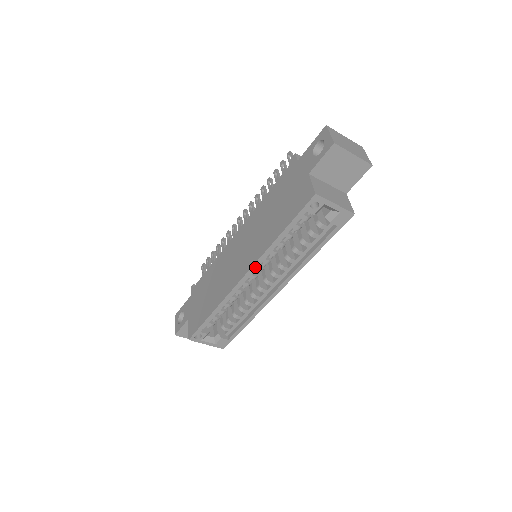
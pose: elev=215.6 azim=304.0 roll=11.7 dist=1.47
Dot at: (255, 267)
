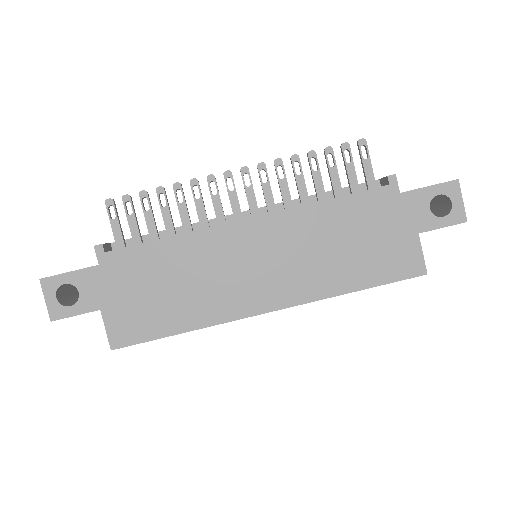
Dot at: (293, 305)
